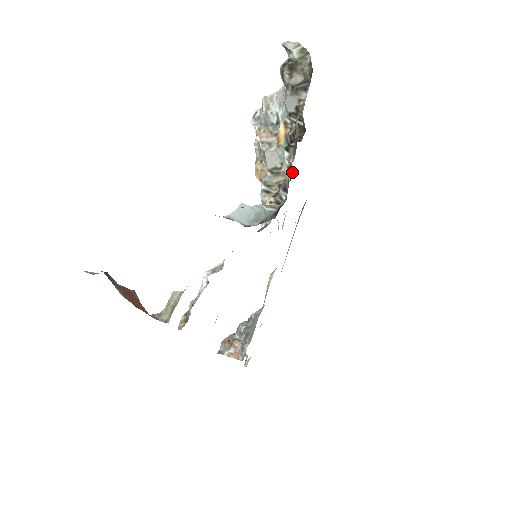
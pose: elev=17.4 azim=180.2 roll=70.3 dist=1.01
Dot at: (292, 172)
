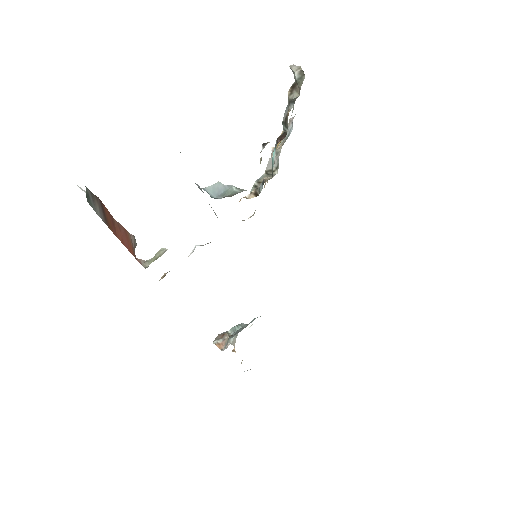
Dot at: occluded
